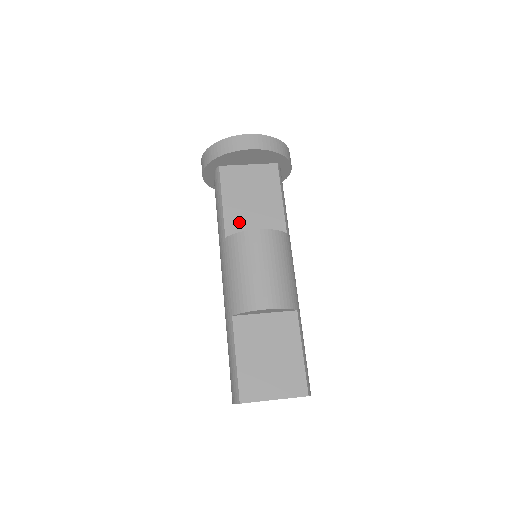
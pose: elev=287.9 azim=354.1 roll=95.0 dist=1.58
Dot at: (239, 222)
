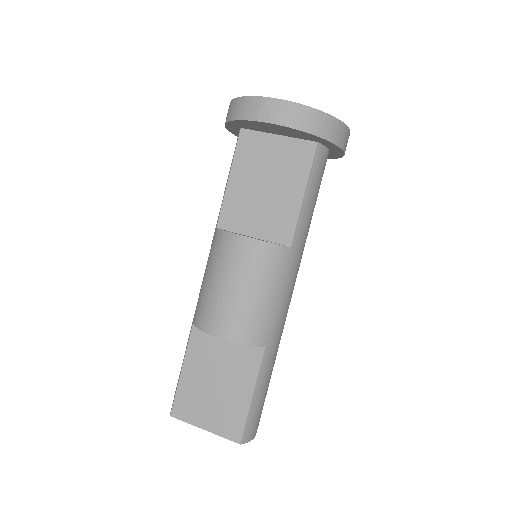
Dot at: (238, 213)
